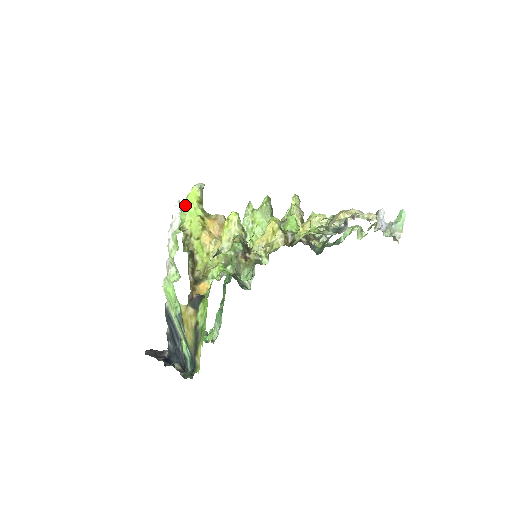
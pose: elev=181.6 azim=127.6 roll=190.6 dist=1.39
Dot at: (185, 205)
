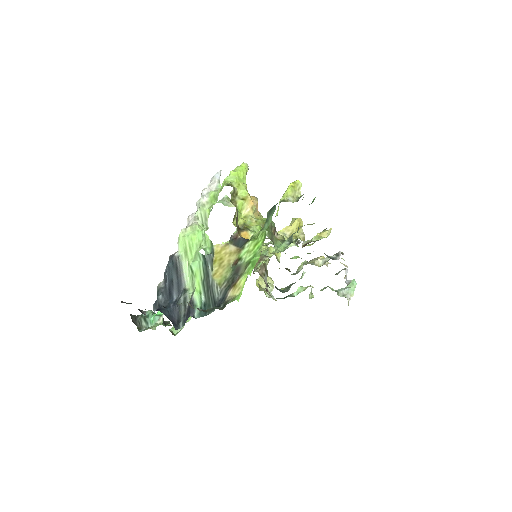
Dot at: (235, 171)
